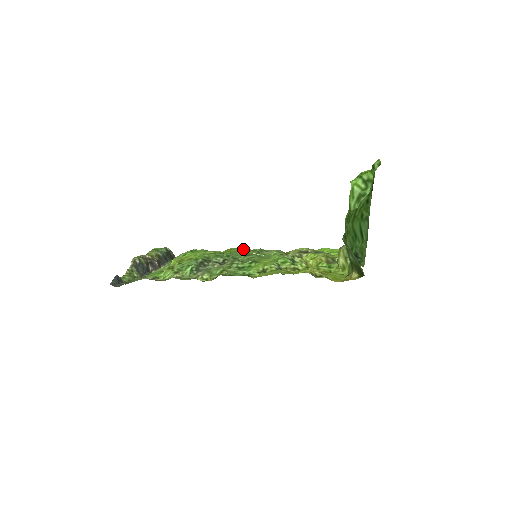
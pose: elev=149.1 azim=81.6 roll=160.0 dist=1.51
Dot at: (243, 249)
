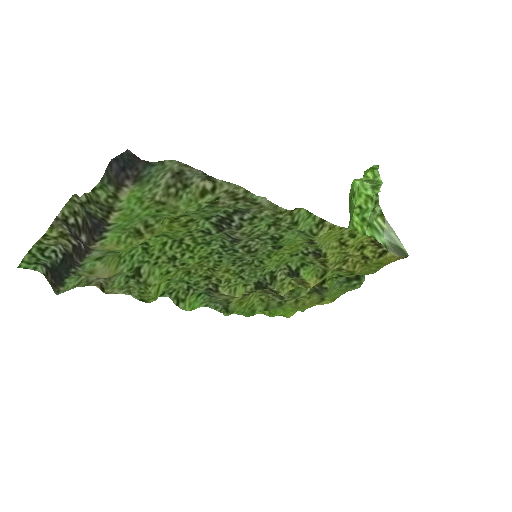
Dot at: (193, 278)
